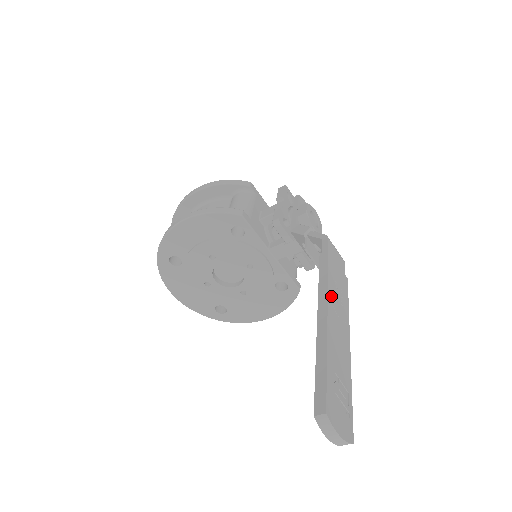
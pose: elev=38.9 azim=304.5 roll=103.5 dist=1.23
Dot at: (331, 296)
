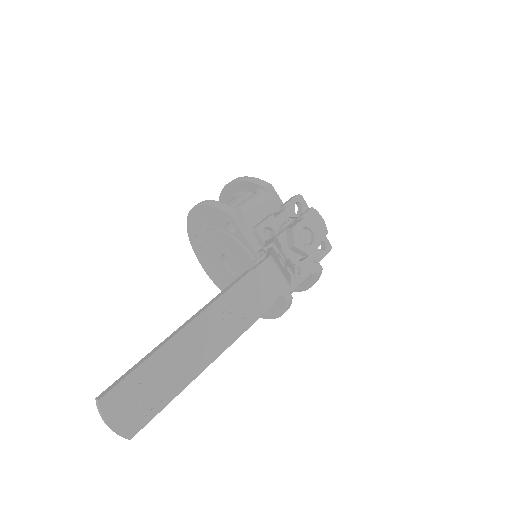
Dot at: (213, 312)
